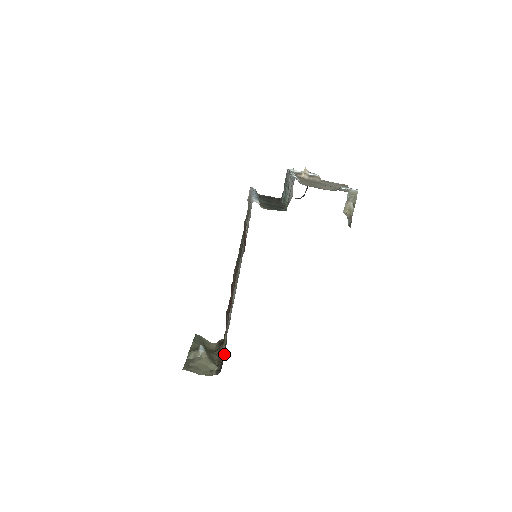
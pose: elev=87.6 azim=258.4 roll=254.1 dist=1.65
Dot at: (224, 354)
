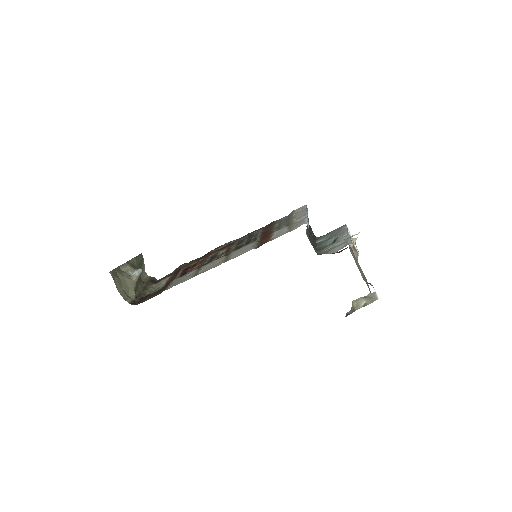
Dot at: (154, 296)
